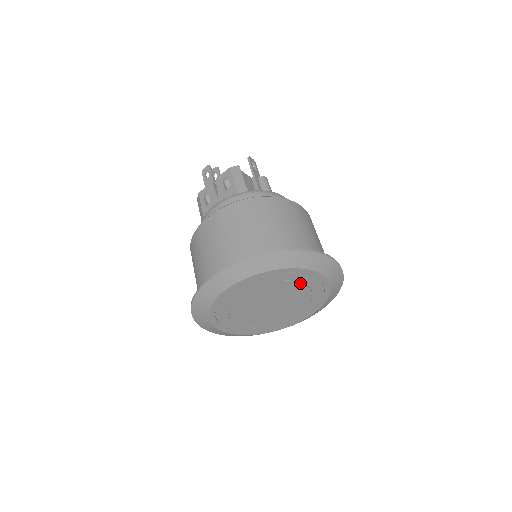
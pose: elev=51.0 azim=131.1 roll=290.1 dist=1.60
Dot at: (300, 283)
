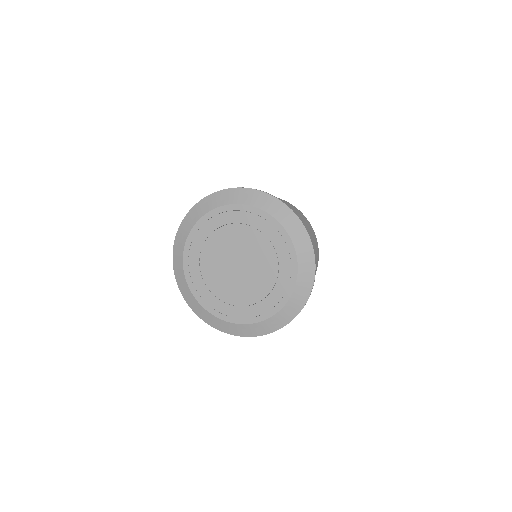
Dot at: (271, 246)
